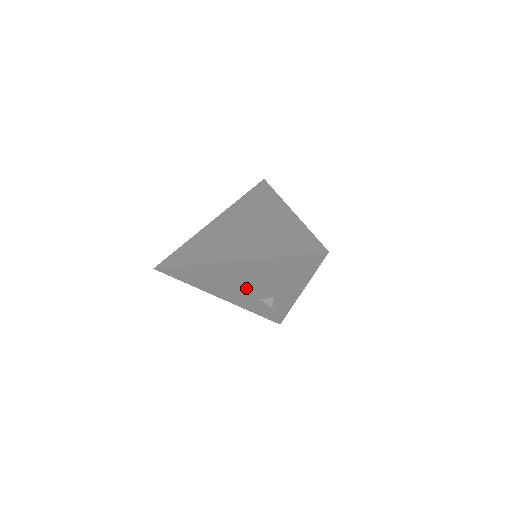
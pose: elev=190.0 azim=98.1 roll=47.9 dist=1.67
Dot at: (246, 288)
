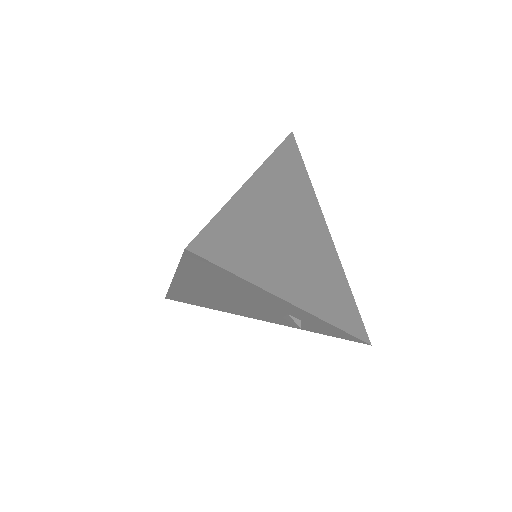
Dot at: (245, 306)
